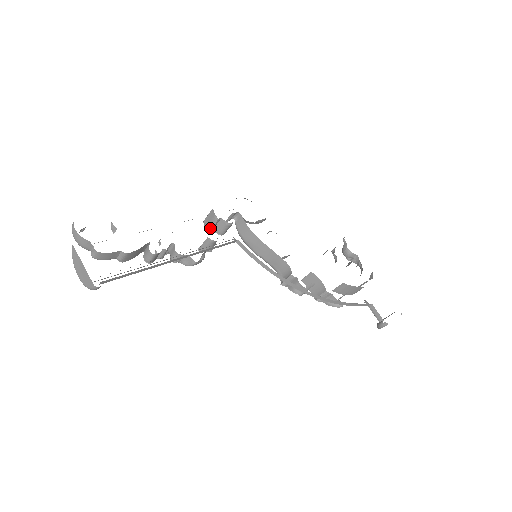
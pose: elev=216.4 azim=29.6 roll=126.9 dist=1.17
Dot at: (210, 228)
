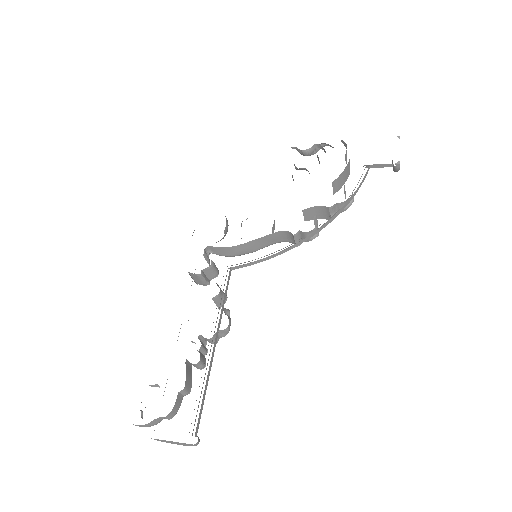
Dot at: (205, 283)
